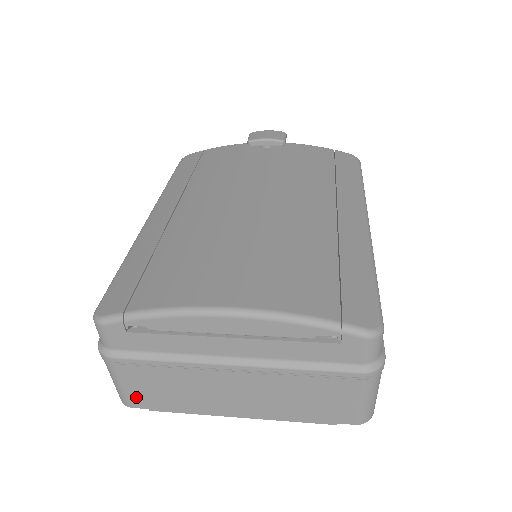
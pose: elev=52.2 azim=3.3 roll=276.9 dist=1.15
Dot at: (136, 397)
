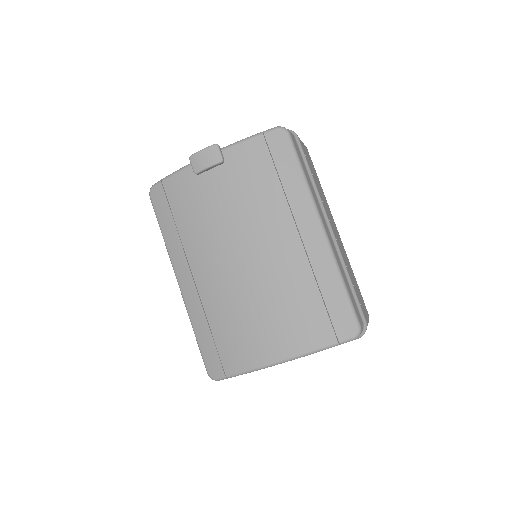
Dot at: occluded
